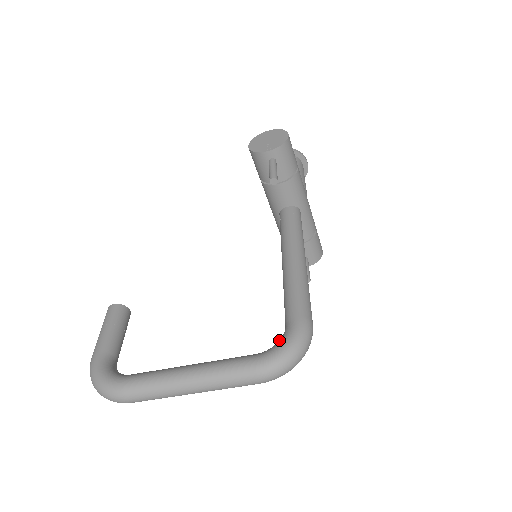
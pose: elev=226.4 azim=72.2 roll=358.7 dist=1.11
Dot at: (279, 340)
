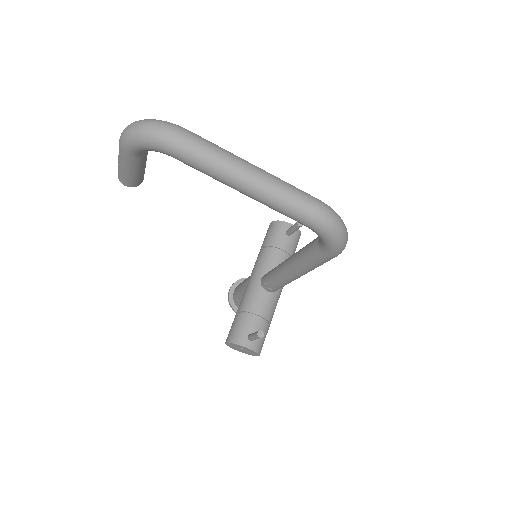
Dot at: occluded
